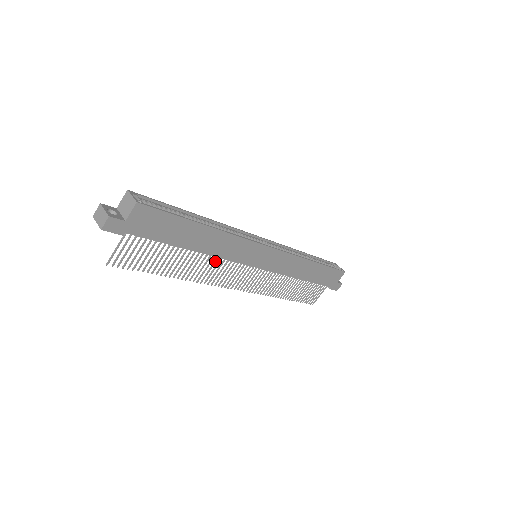
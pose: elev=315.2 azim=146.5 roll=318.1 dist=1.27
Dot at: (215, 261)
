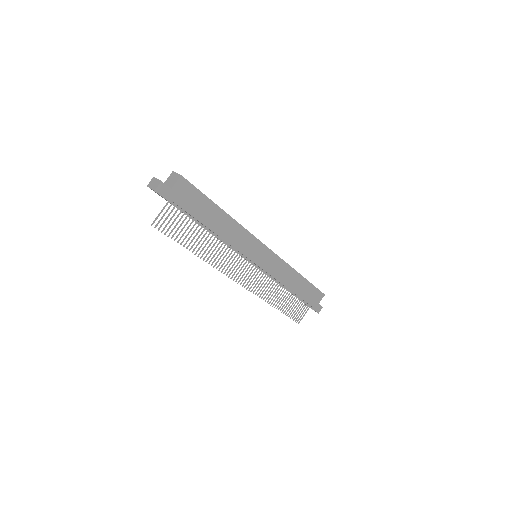
Dot at: (226, 249)
